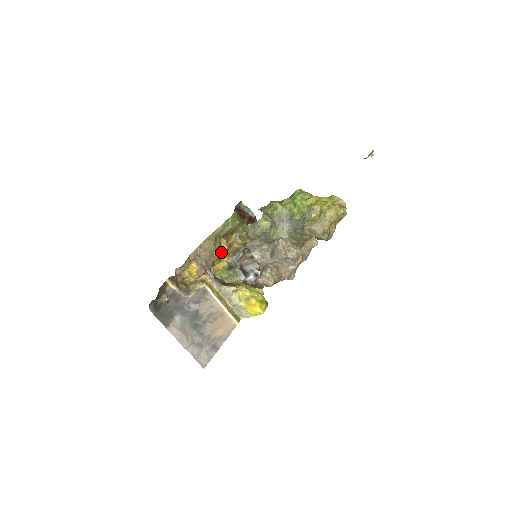
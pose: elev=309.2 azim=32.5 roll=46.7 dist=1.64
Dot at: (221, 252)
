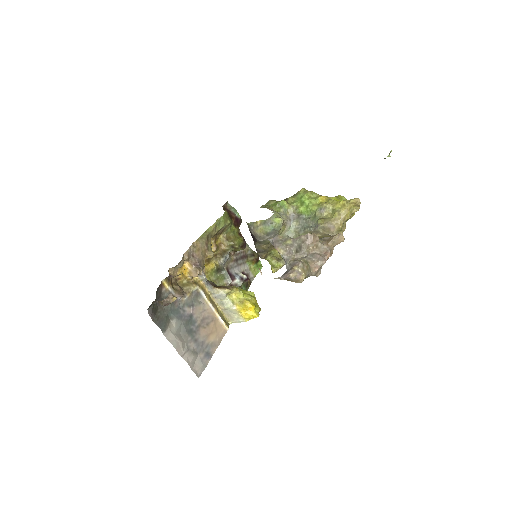
Dot at: (213, 252)
